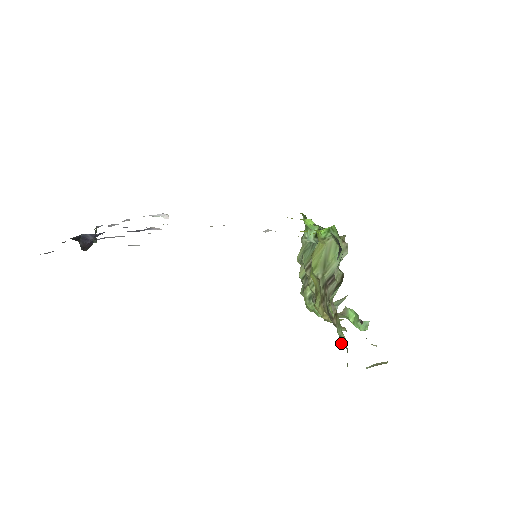
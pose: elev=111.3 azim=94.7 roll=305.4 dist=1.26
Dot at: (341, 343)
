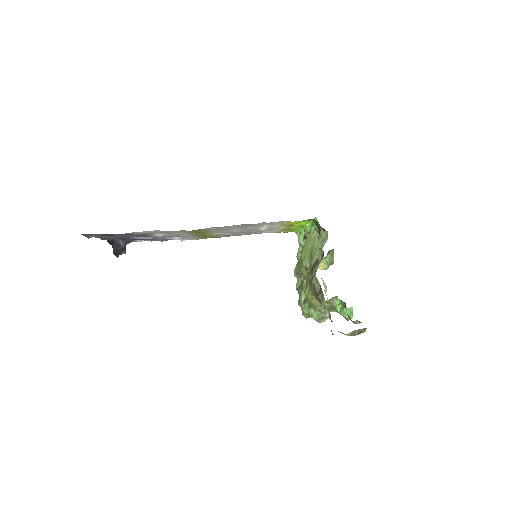
Dot at: (326, 314)
